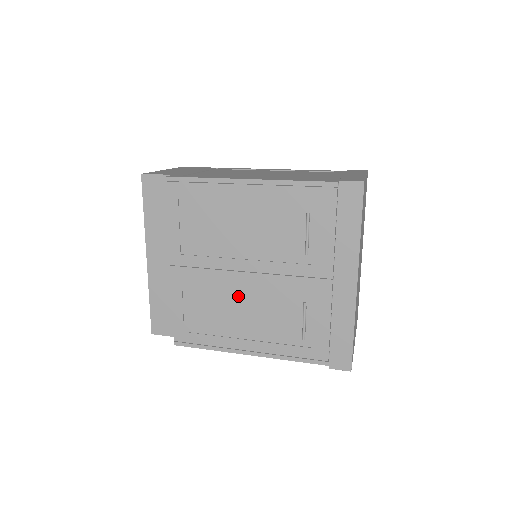
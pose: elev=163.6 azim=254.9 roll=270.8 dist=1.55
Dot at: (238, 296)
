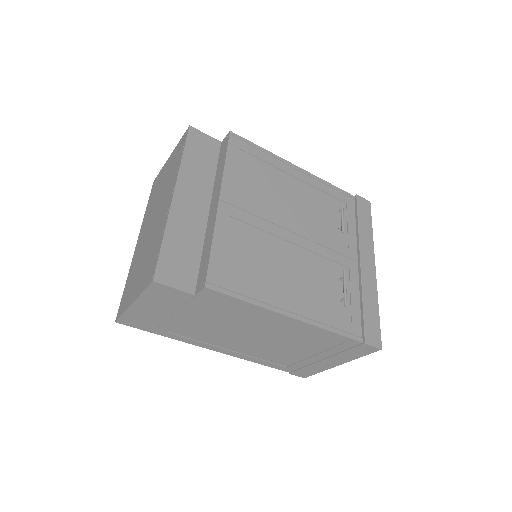
Dot at: (284, 252)
